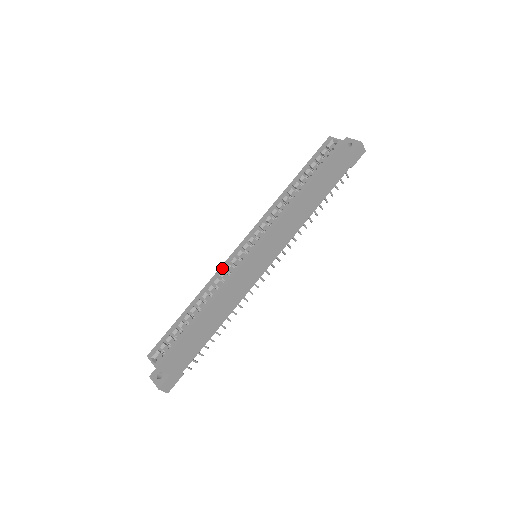
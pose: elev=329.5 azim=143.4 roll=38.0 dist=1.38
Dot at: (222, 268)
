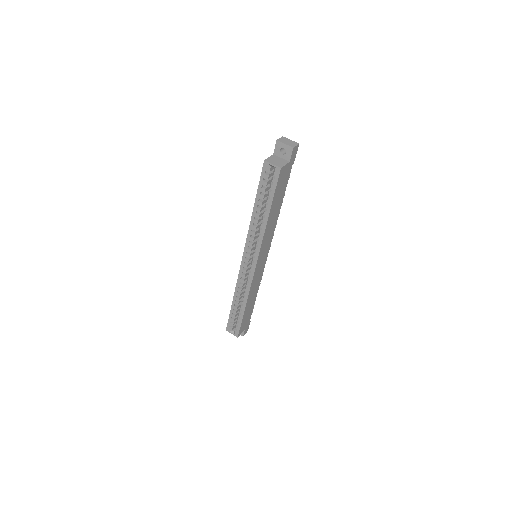
Dot at: (240, 278)
